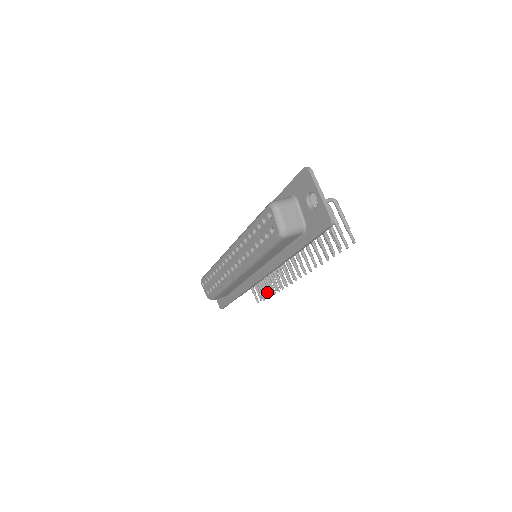
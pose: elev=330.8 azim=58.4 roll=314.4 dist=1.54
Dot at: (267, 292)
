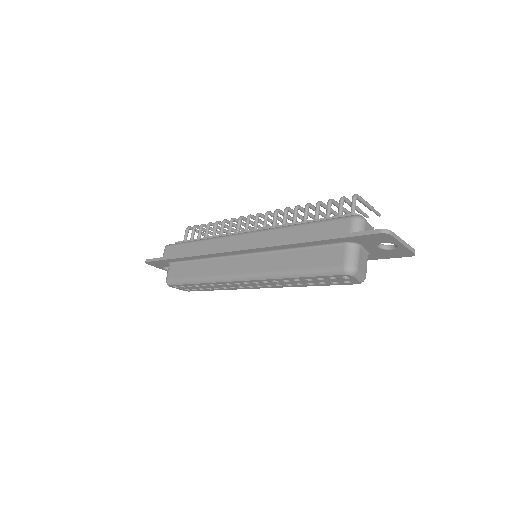
Dot at: occluded
